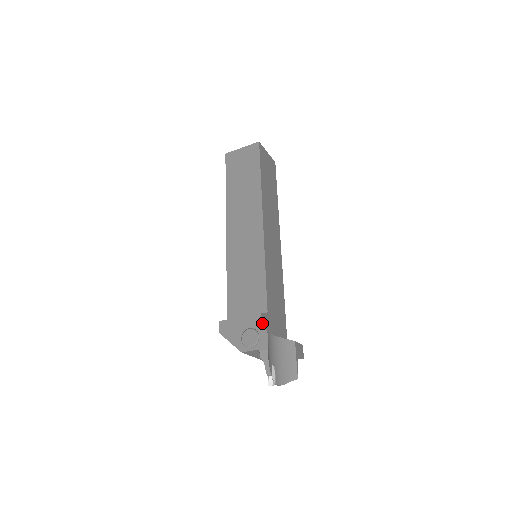
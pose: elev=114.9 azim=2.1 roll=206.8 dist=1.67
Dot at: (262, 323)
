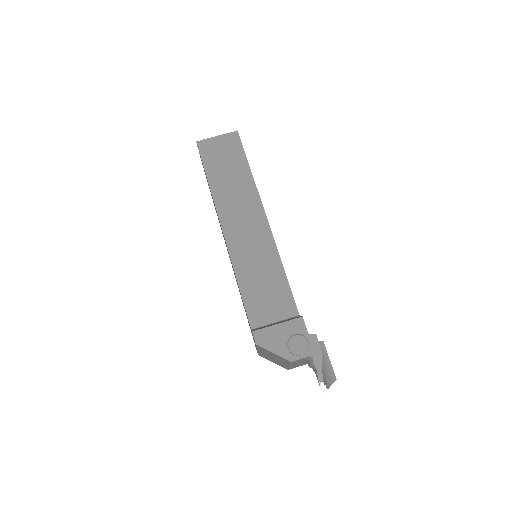
Dot at: (305, 327)
